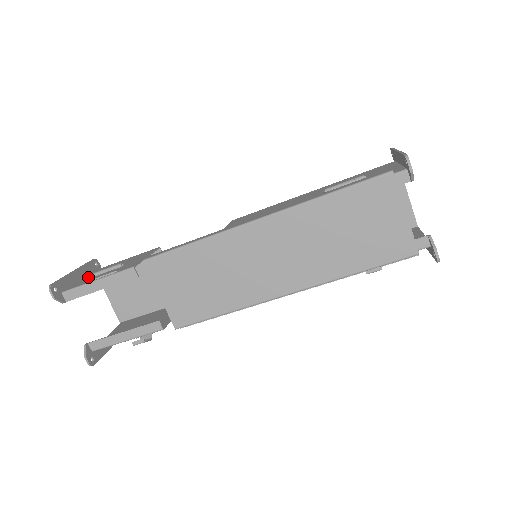
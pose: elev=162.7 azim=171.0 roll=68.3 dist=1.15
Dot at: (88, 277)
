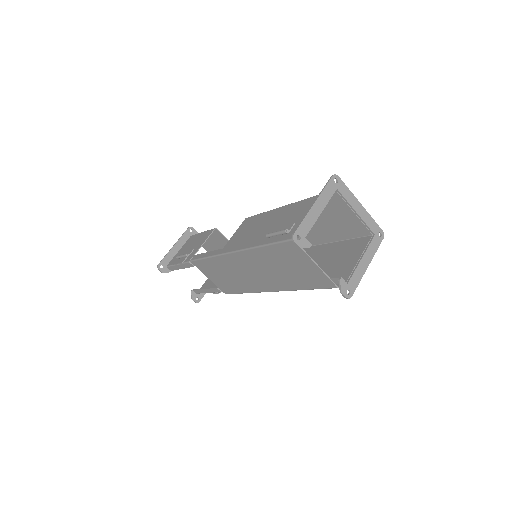
Dot at: (181, 250)
